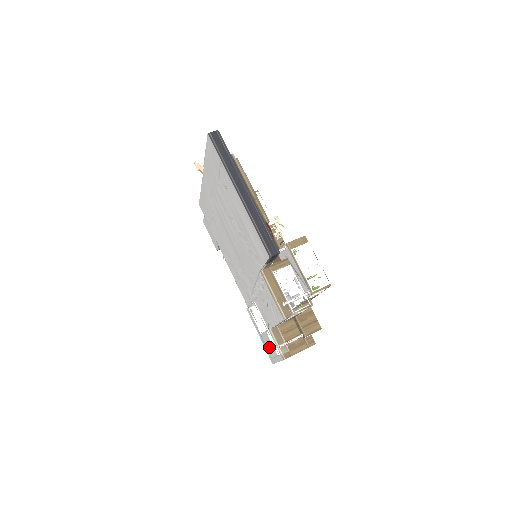
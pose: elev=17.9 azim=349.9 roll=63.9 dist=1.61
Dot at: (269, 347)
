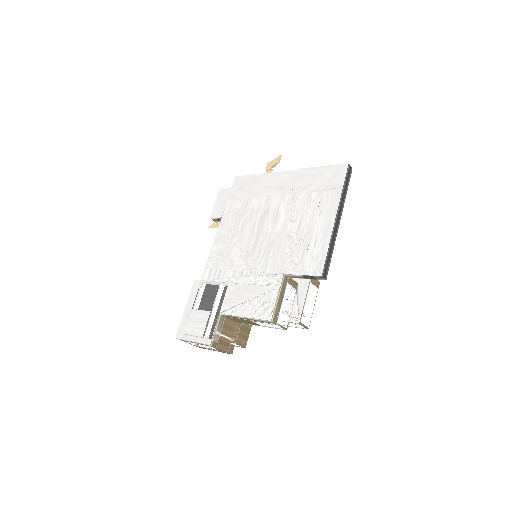
Dot at: (194, 324)
